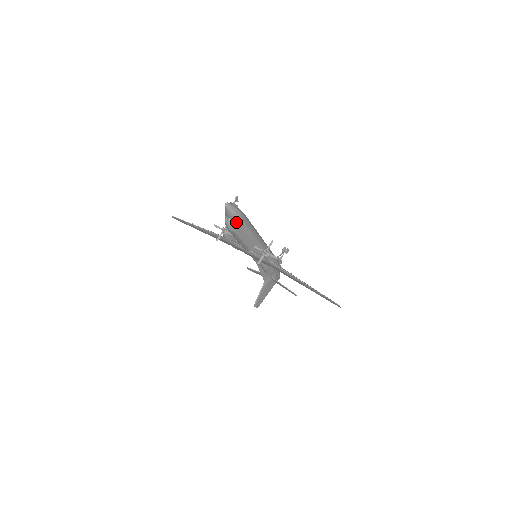
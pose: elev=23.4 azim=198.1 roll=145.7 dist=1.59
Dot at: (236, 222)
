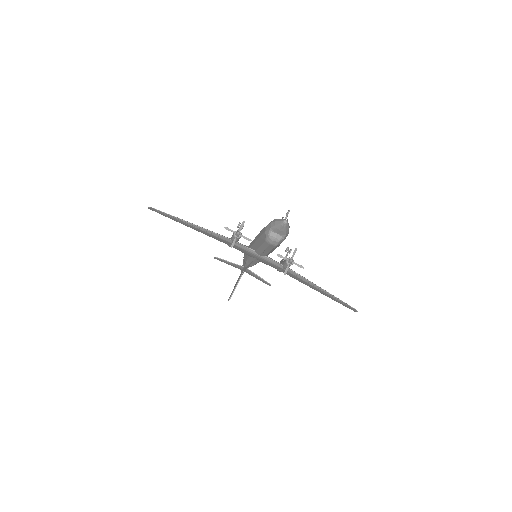
Dot at: (283, 237)
